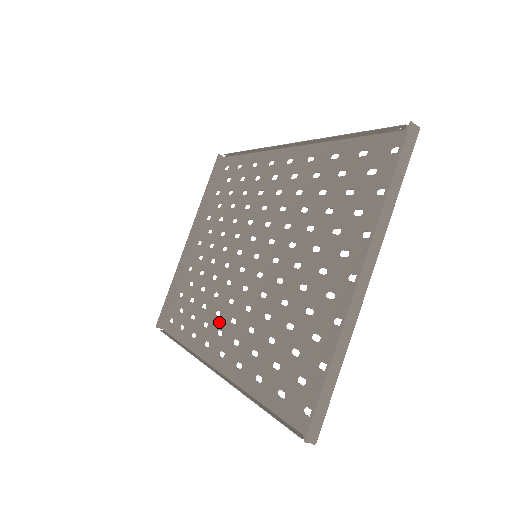
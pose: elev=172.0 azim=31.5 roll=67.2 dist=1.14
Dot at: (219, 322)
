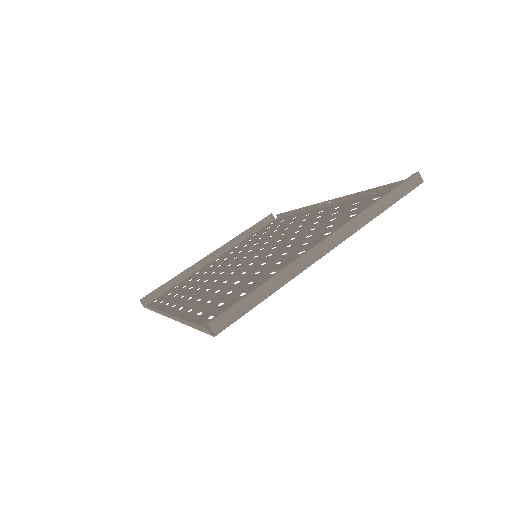
Dot at: (195, 293)
